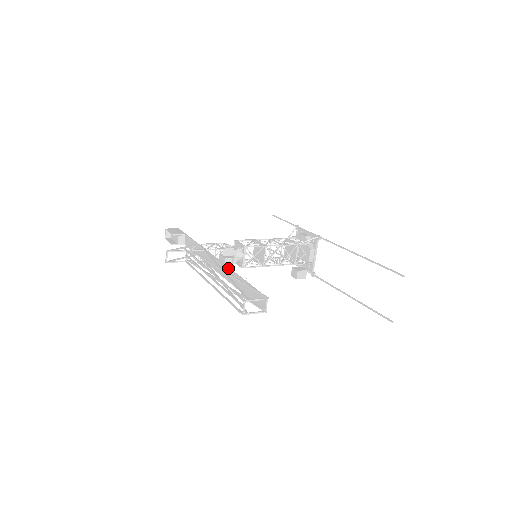
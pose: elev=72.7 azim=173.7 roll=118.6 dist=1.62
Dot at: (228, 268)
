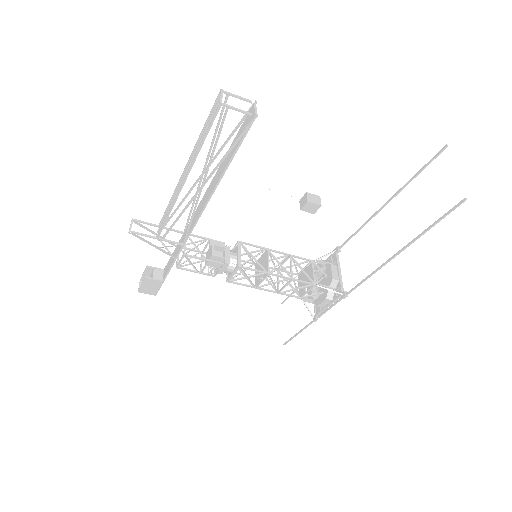
Dot at: occluded
